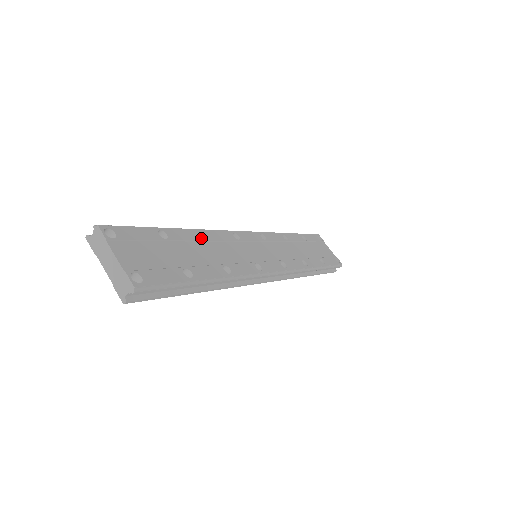
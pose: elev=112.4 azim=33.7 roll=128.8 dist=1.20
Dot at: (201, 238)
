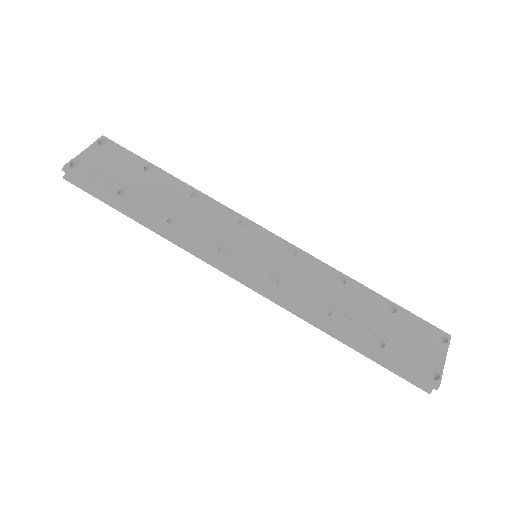
Dot at: (188, 194)
